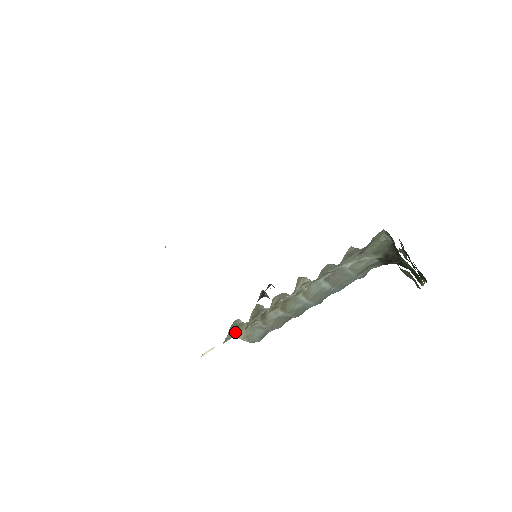
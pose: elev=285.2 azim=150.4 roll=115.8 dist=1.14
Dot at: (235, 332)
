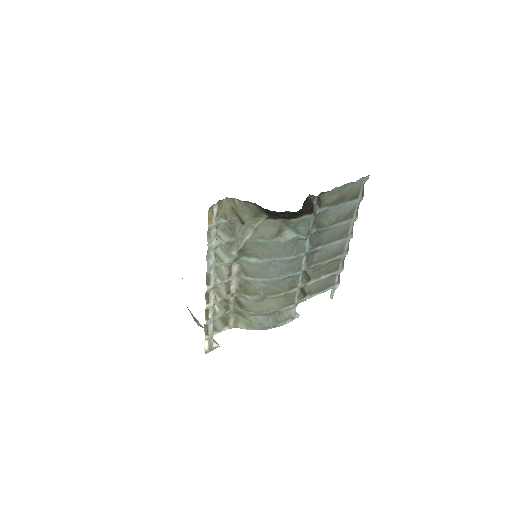
Dot at: (206, 324)
